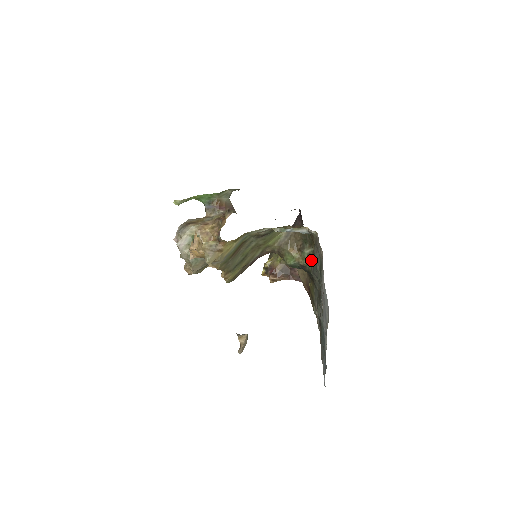
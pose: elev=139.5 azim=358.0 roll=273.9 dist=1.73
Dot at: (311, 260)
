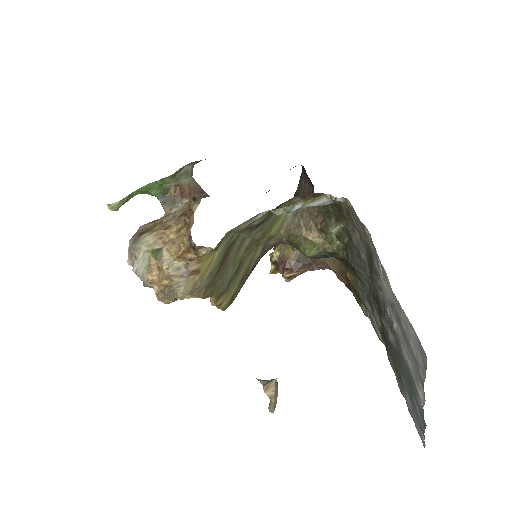
Dot at: (344, 242)
